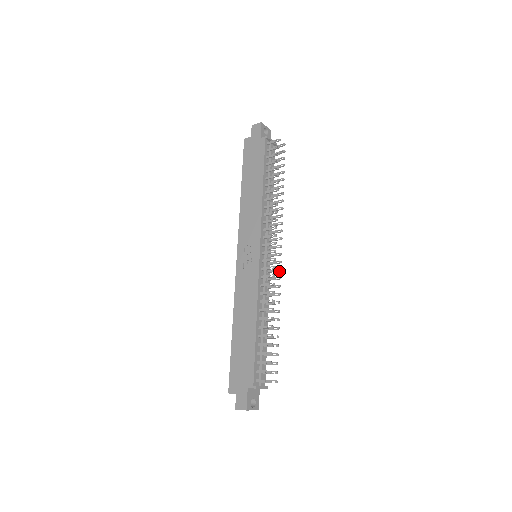
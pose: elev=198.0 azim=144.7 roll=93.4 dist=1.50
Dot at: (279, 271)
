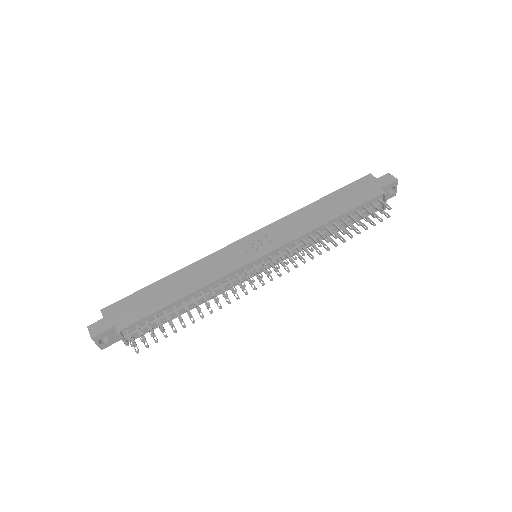
Dot at: (253, 288)
